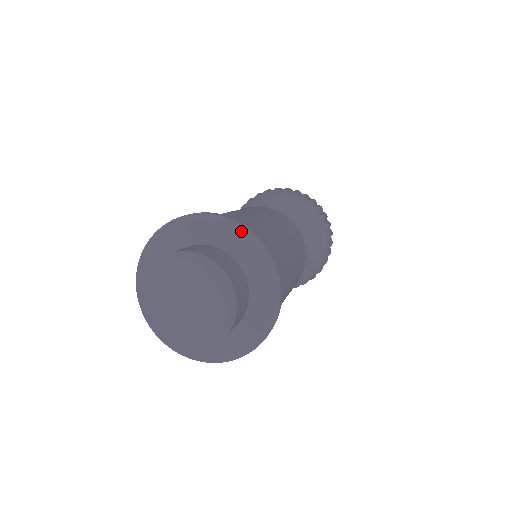
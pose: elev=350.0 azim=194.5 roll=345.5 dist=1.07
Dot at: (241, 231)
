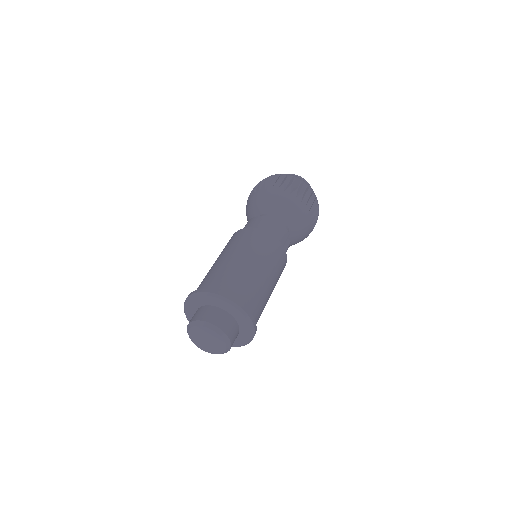
Dot at: (220, 299)
